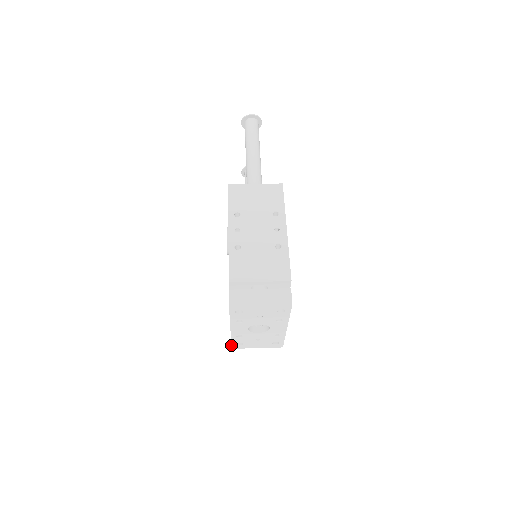
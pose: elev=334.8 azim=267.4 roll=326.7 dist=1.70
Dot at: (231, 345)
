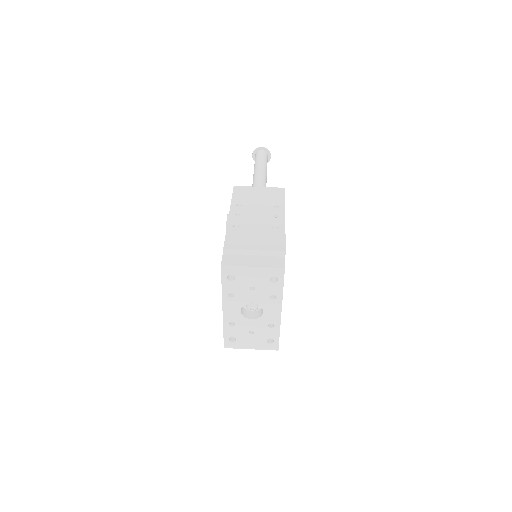
Dot at: occluded
